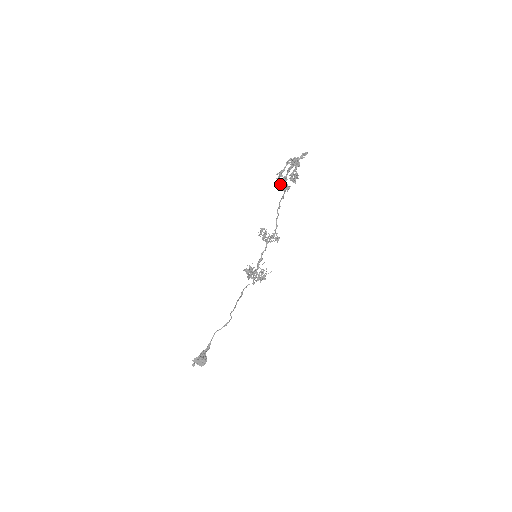
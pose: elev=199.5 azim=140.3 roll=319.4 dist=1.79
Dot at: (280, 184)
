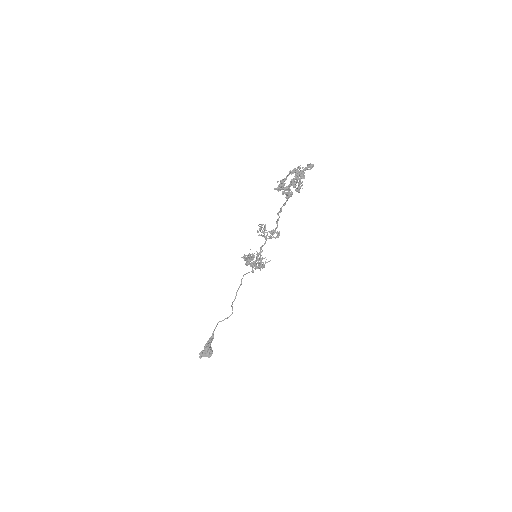
Dot at: (282, 193)
